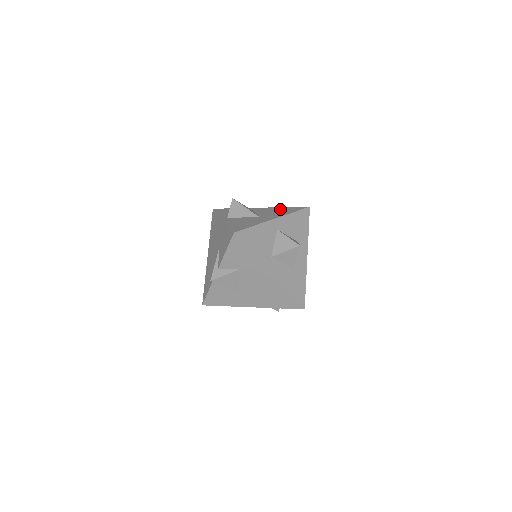
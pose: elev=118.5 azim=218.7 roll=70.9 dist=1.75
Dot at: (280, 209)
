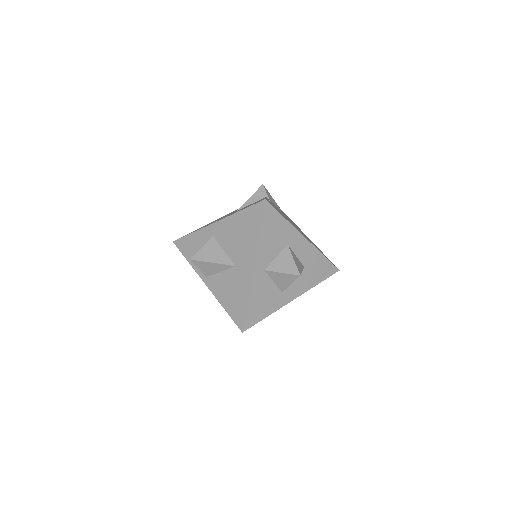
Dot at: (239, 225)
